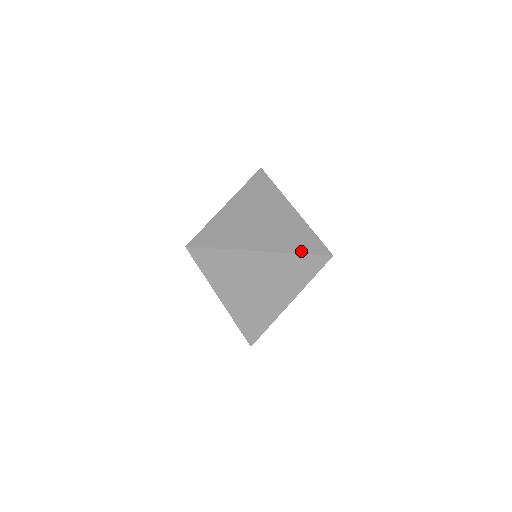
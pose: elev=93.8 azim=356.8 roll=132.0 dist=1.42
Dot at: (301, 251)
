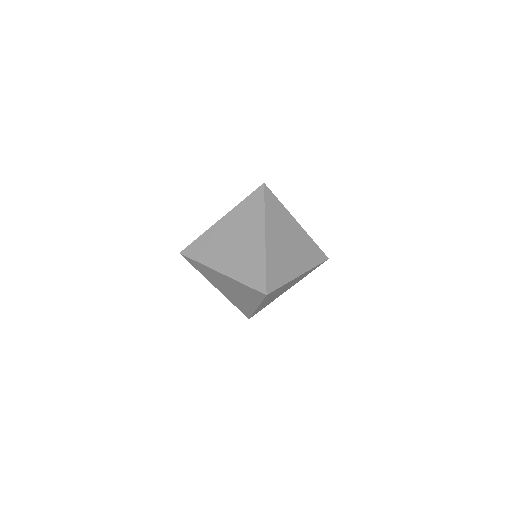
Dot at: (314, 243)
